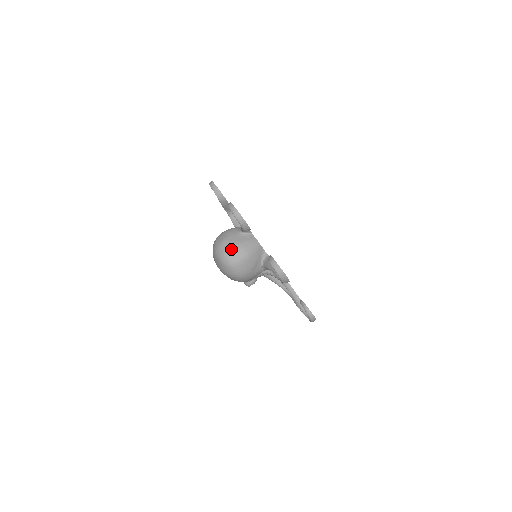
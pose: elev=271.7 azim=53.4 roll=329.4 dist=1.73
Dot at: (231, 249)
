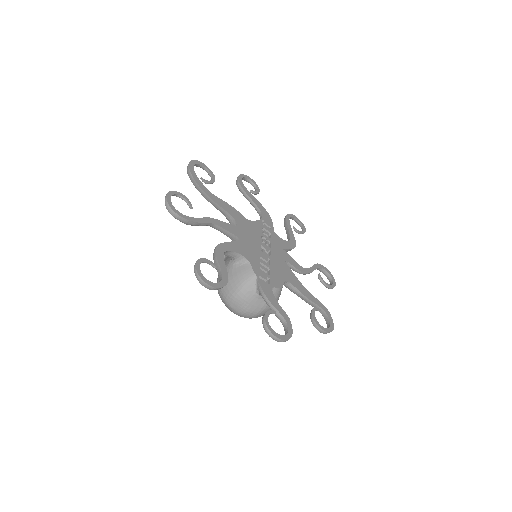
Dot at: (258, 315)
